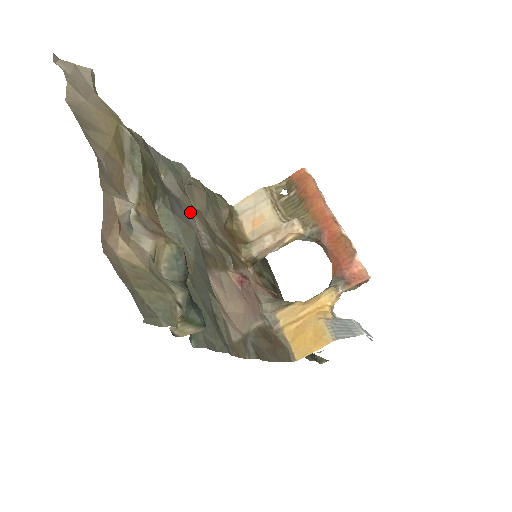
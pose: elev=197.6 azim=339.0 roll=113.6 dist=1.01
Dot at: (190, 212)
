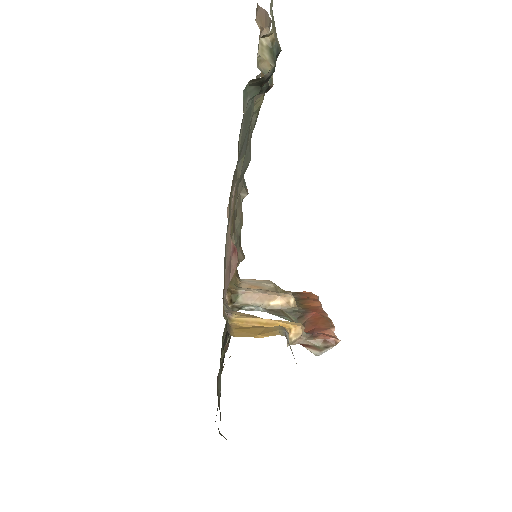
Dot at: (237, 192)
